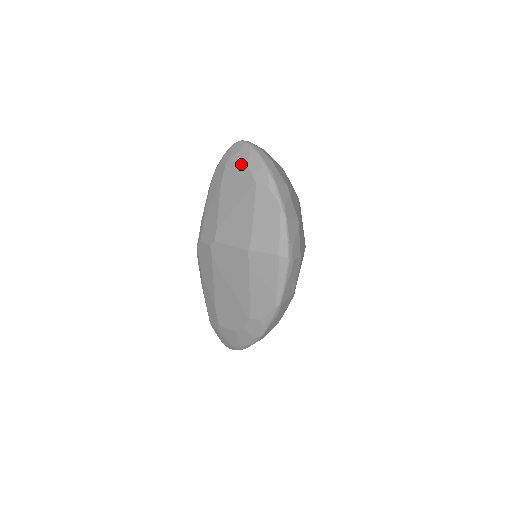
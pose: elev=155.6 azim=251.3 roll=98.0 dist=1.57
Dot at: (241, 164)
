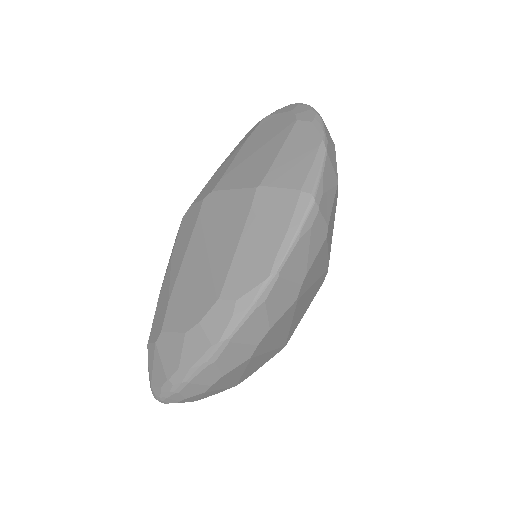
Dot at: (283, 112)
